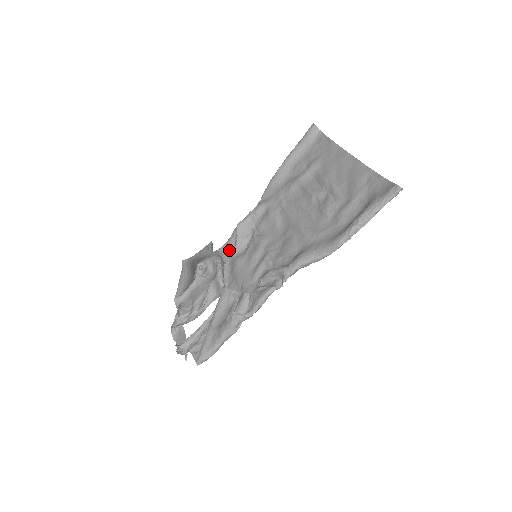
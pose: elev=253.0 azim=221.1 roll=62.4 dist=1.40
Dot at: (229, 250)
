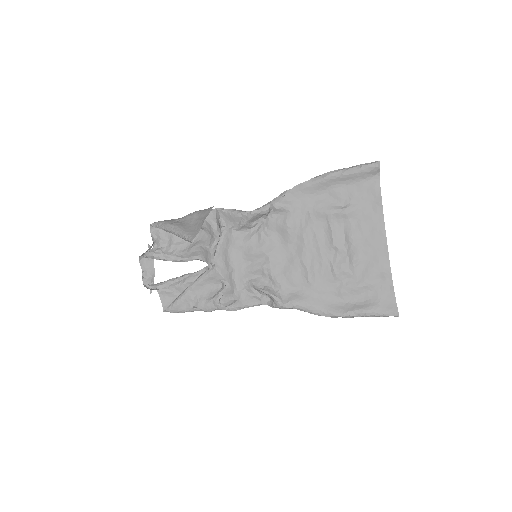
Dot at: (230, 220)
